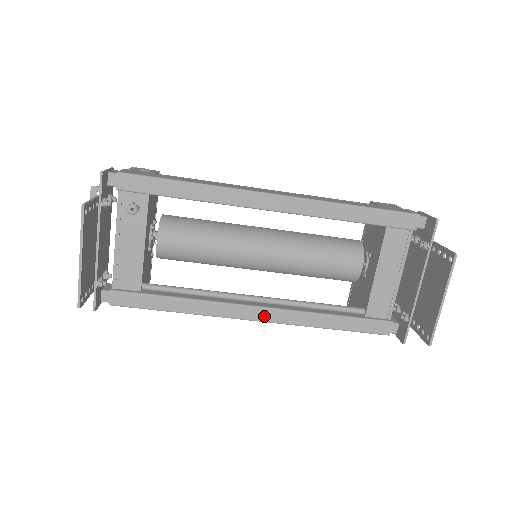
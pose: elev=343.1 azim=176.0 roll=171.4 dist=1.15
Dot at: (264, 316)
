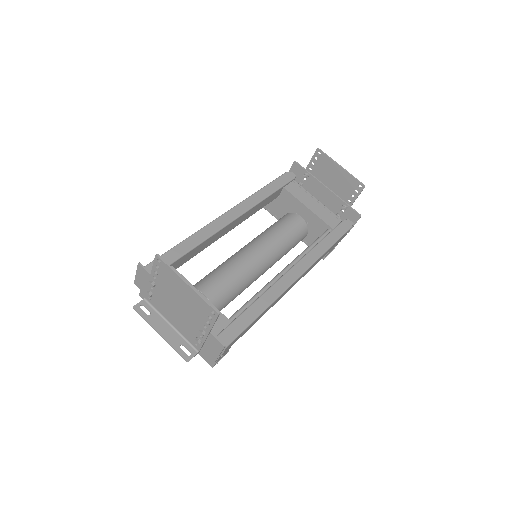
Dot at: (300, 270)
